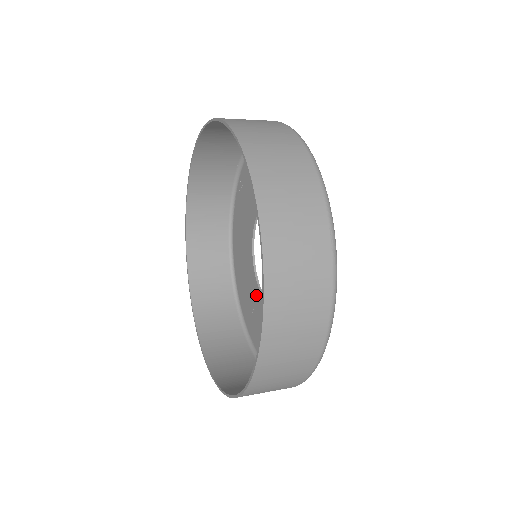
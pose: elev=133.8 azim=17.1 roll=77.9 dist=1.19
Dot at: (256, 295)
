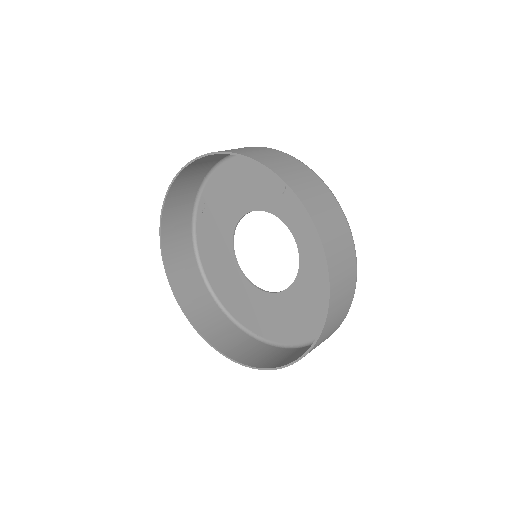
Dot at: (248, 290)
